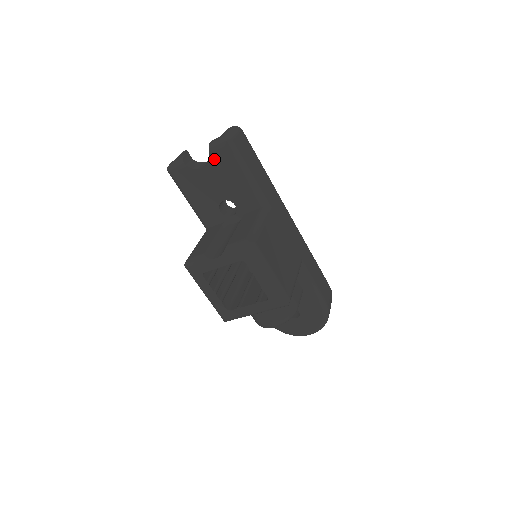
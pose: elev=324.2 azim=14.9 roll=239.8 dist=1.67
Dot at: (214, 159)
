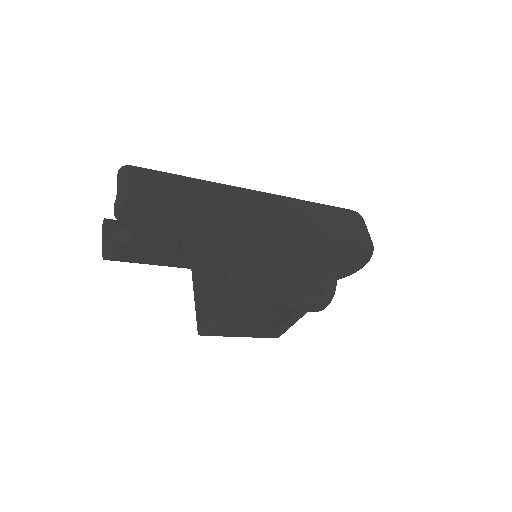
Dot at: (132, 224)
